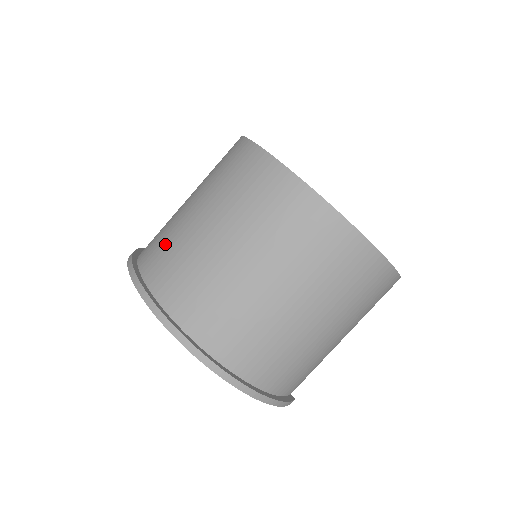
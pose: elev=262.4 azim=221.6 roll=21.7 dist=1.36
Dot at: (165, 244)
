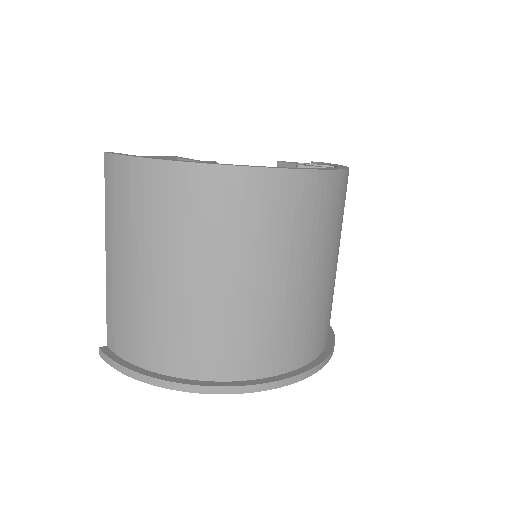
Dot at: (202, 336)
